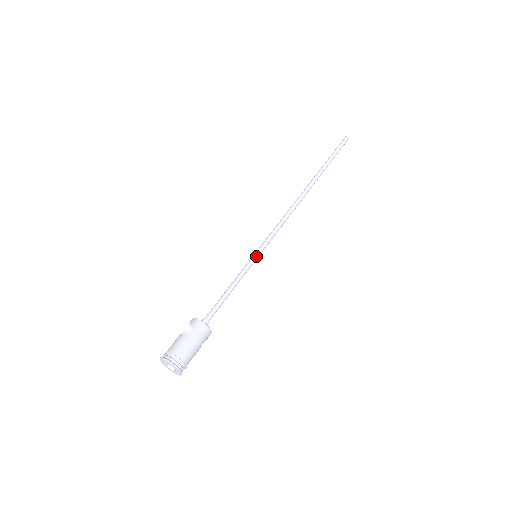
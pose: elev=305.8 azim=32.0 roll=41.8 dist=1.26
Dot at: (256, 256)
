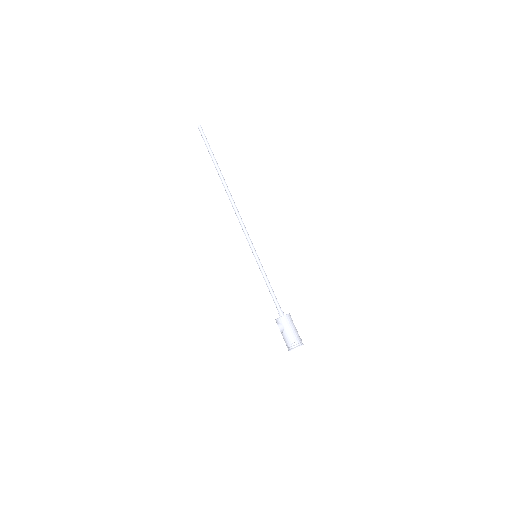
Dot at: (256, 257)
